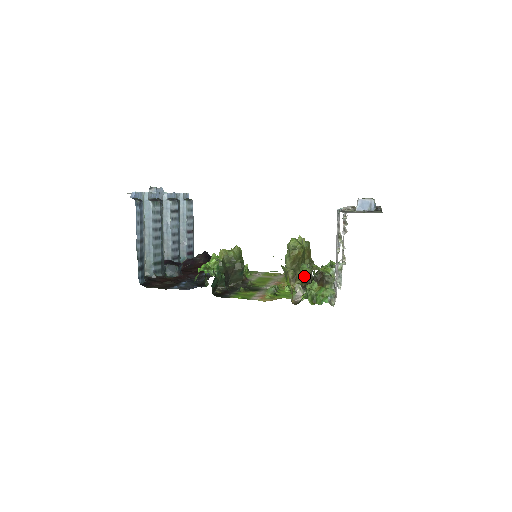
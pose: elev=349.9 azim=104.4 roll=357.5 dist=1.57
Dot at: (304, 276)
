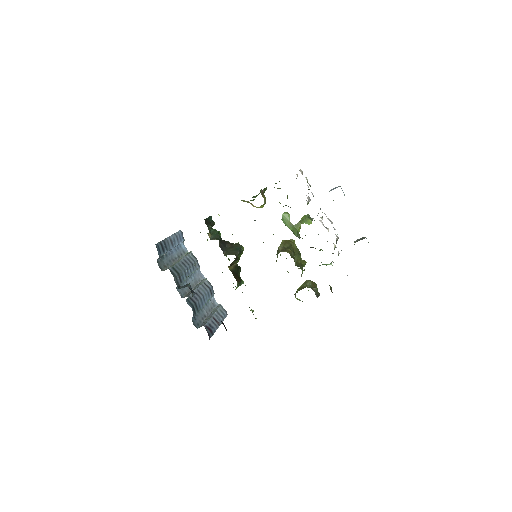
Dot at: occluded
